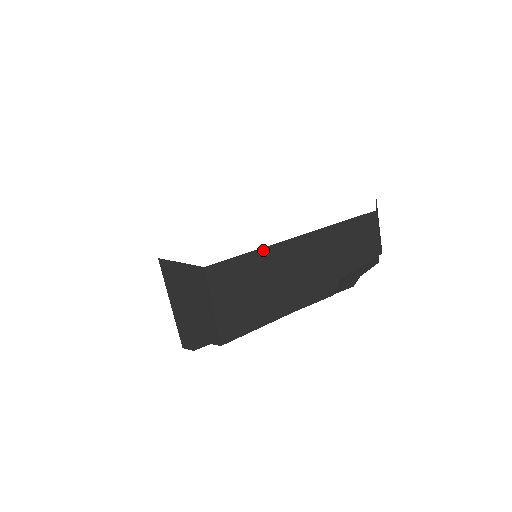
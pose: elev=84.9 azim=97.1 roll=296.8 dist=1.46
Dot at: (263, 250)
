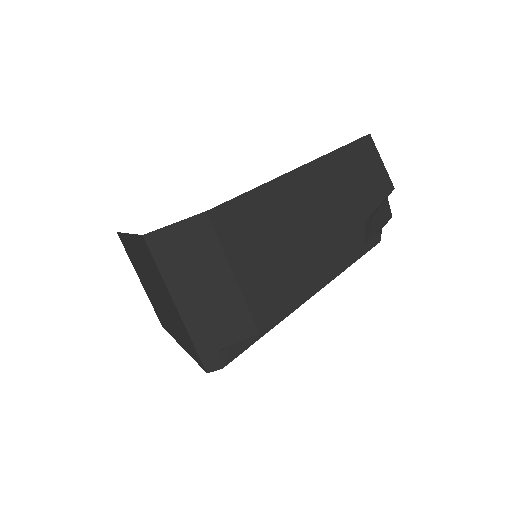
Dot at: (269, 185)
